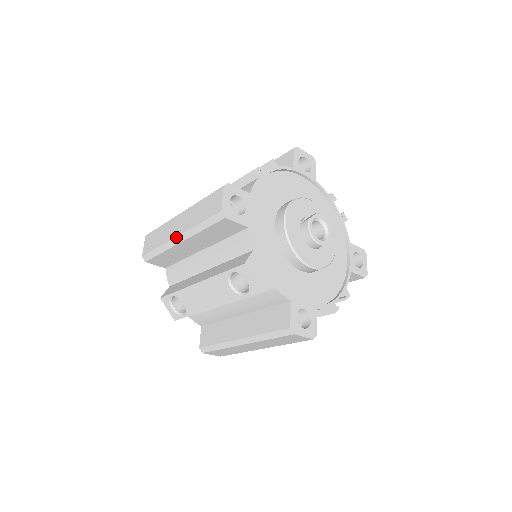
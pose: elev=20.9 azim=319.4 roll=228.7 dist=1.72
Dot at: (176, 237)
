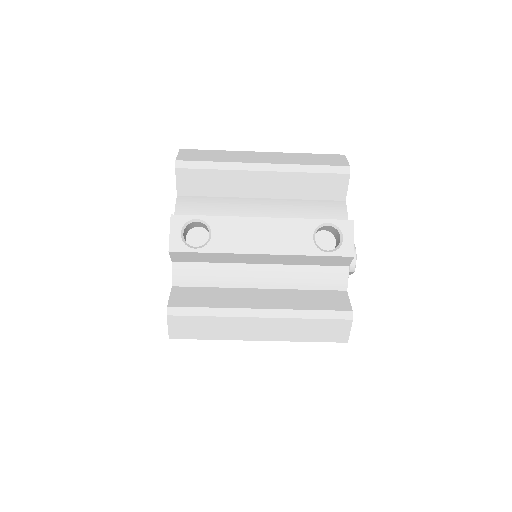
Dot at: (262, 163)
